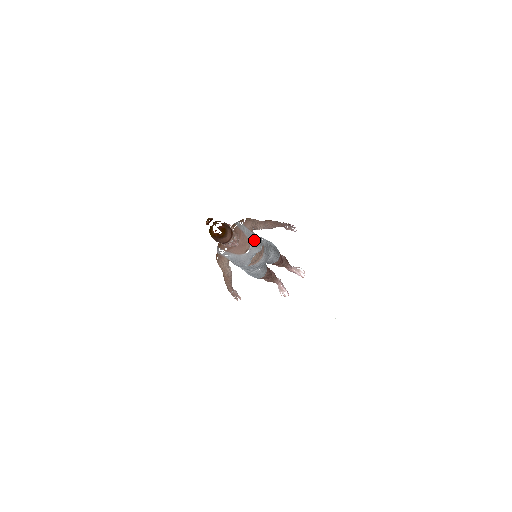
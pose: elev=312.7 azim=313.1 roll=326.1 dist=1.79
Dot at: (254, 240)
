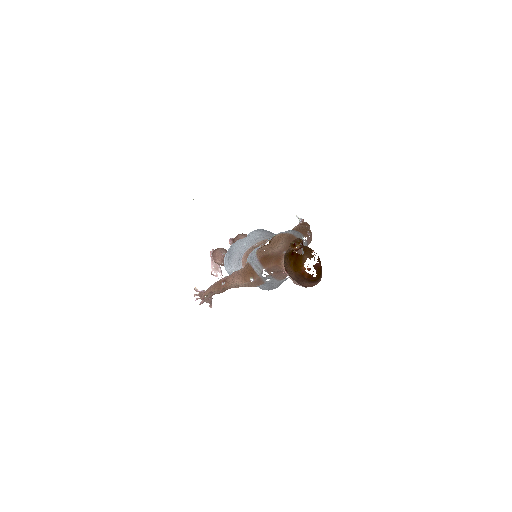
Dot at: occluded
